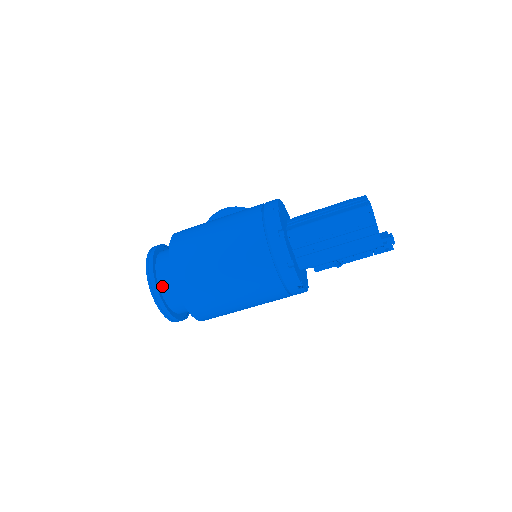
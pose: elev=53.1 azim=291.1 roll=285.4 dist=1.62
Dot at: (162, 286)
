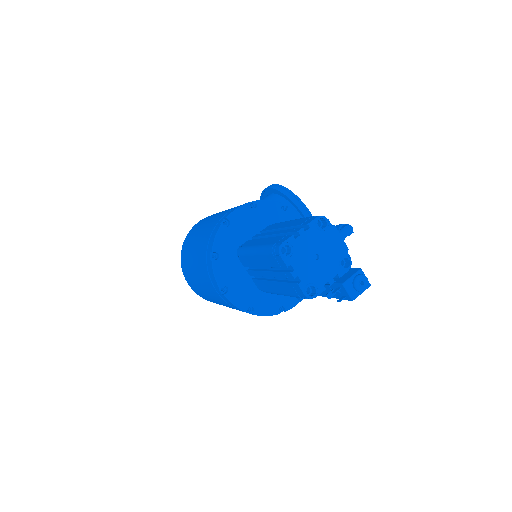
Dot at: occluded
